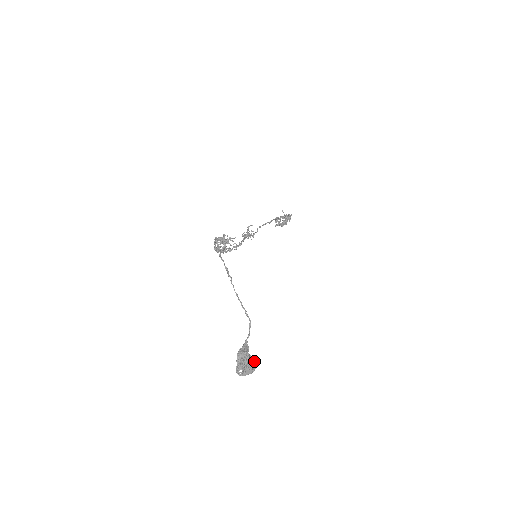
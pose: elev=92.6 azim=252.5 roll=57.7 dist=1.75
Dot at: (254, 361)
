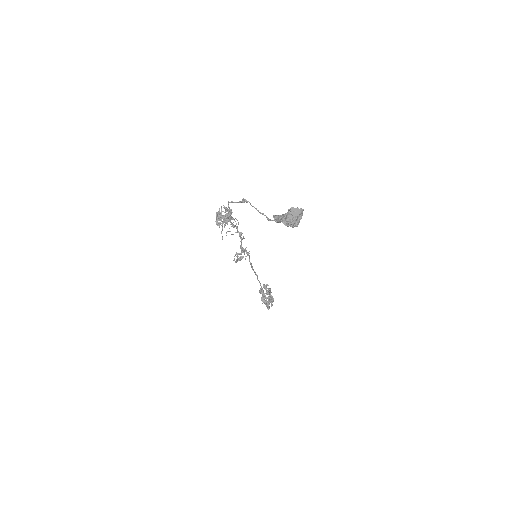
Dot at: occluded
